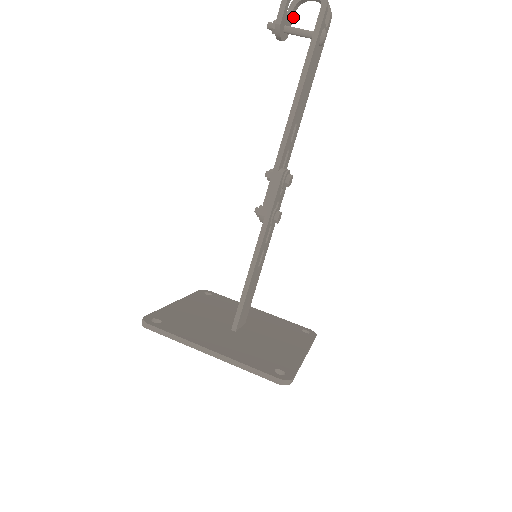
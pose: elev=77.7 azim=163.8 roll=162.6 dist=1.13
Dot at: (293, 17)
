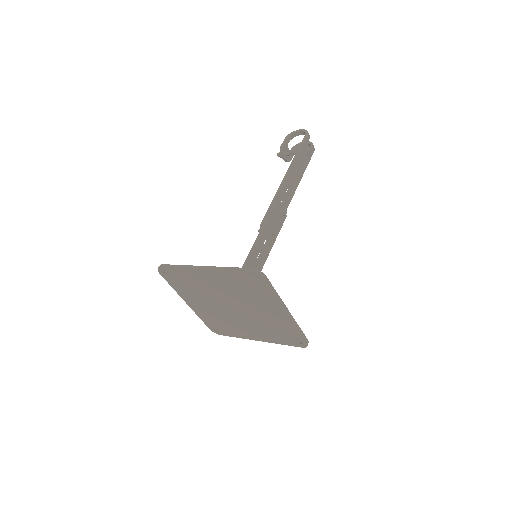
Dot at: occluded
